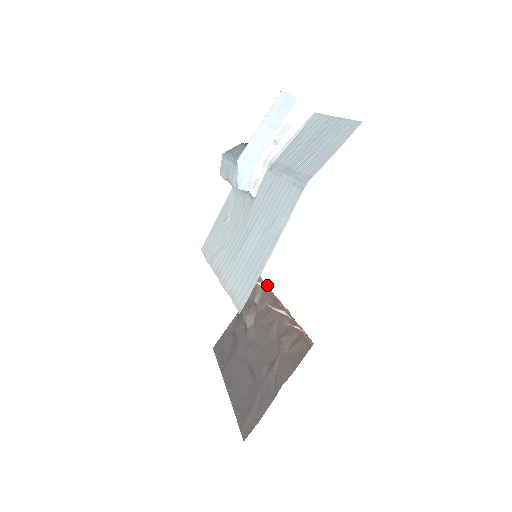
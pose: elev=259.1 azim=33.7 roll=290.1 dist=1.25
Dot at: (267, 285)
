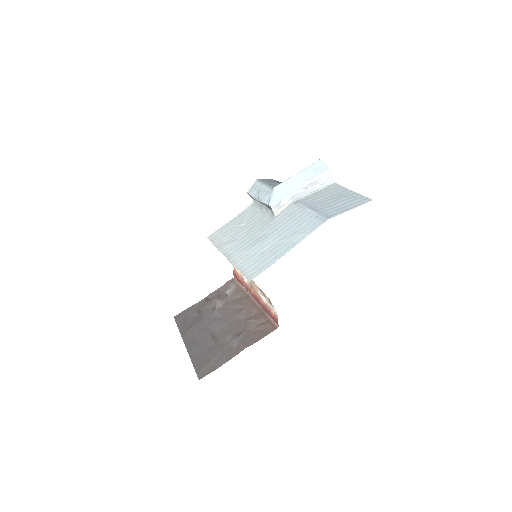
Dot at: occluded
